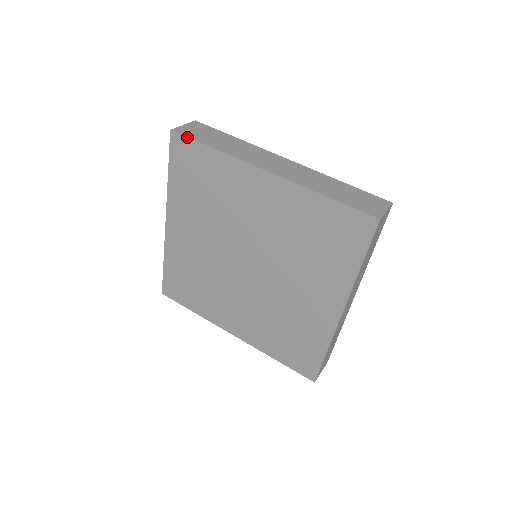
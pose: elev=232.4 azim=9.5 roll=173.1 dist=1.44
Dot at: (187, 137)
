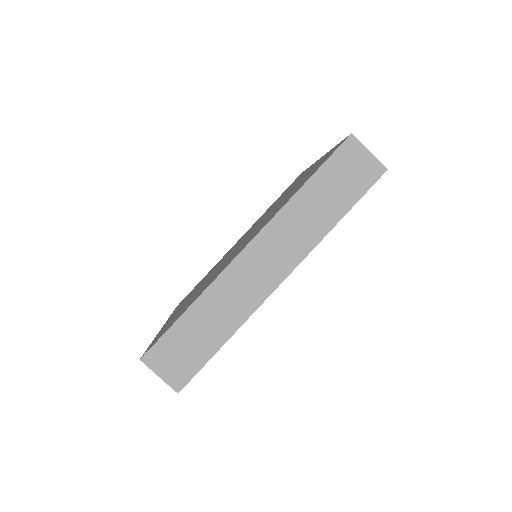
Dot at: occluded
